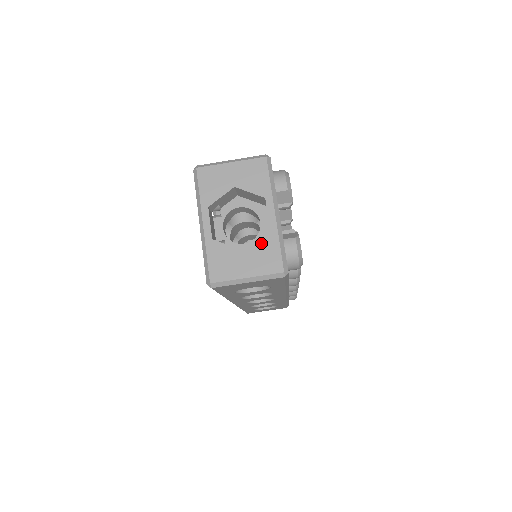
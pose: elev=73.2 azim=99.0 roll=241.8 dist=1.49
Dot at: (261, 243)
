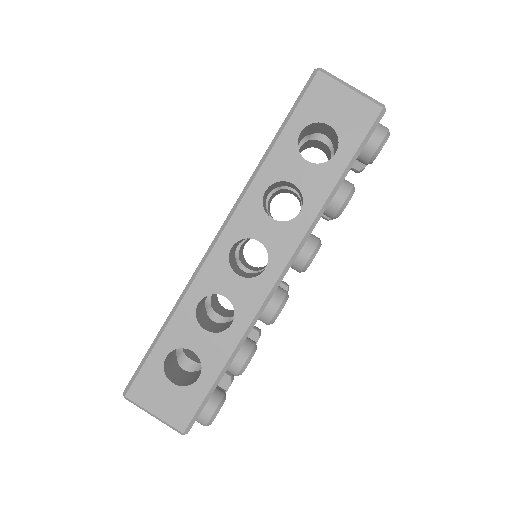
Dot at: occluded
